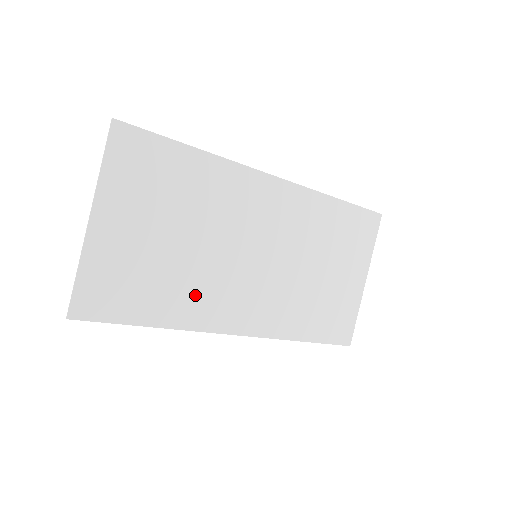
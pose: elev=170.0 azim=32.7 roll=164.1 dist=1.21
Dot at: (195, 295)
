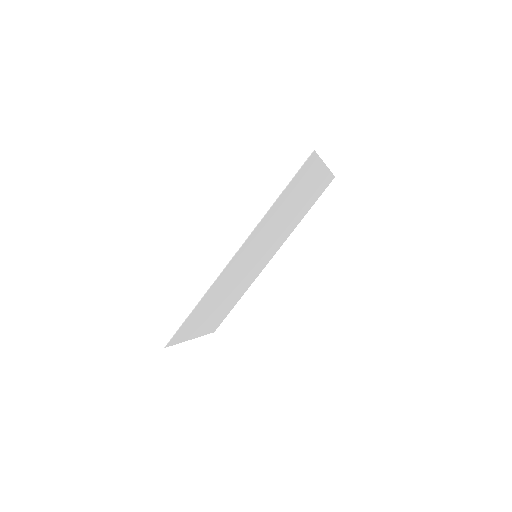
Dot at: (244, 285)
